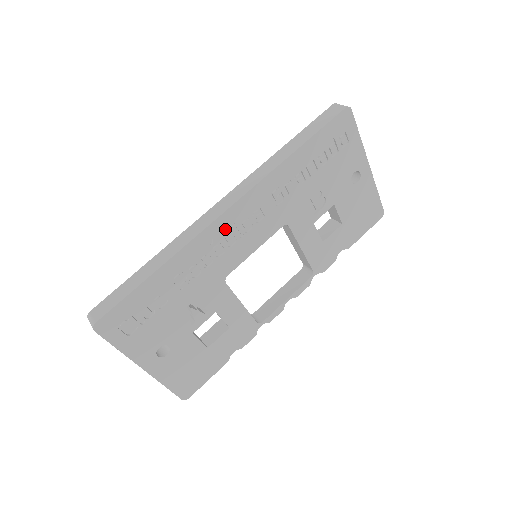
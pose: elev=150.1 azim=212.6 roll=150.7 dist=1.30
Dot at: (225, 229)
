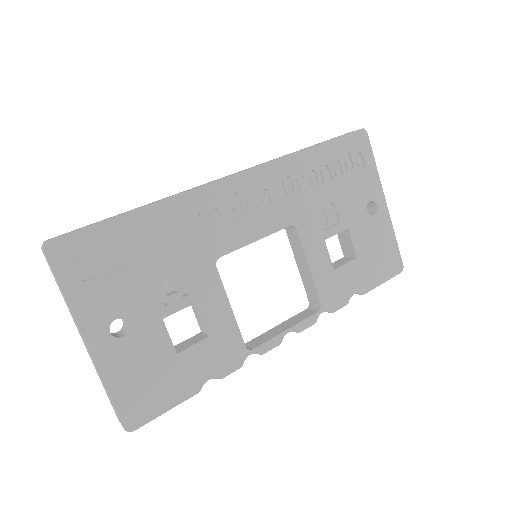
Dot at: (227, 196)
